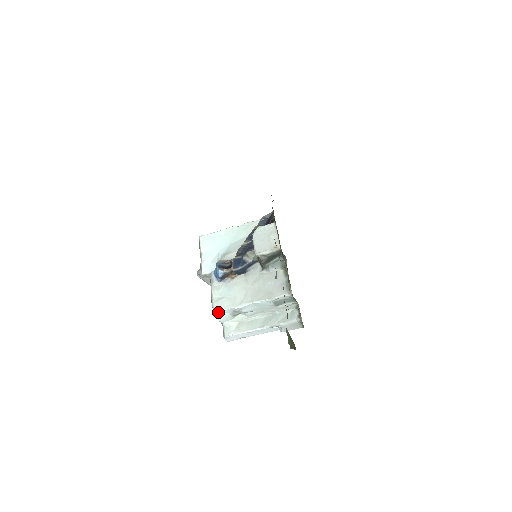
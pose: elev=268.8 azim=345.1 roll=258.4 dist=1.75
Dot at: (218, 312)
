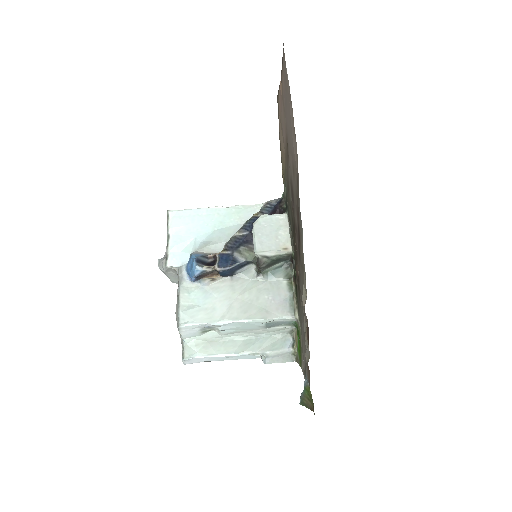
Dot at: (185, 326)
